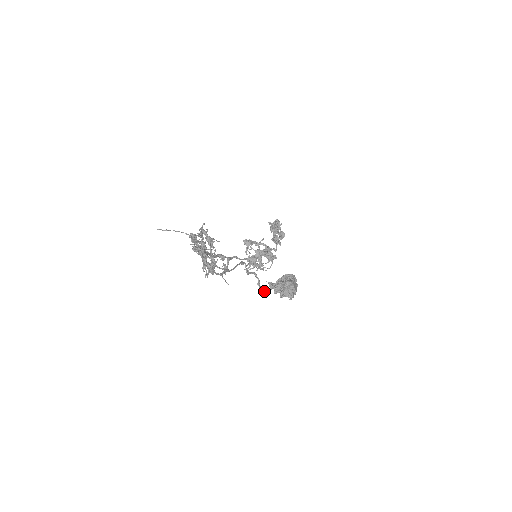
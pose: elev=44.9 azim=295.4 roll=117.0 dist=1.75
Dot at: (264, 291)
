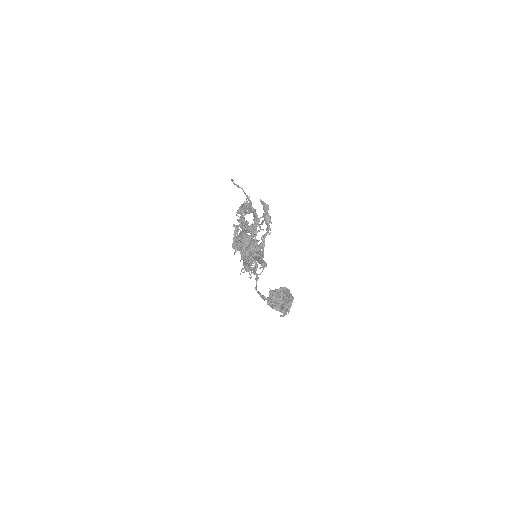
Dot at: (262, 298)
